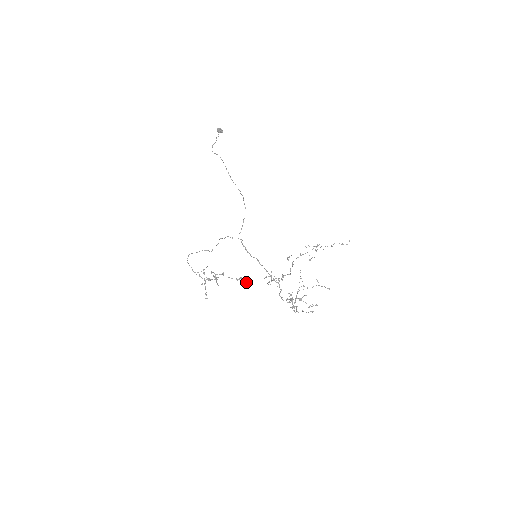
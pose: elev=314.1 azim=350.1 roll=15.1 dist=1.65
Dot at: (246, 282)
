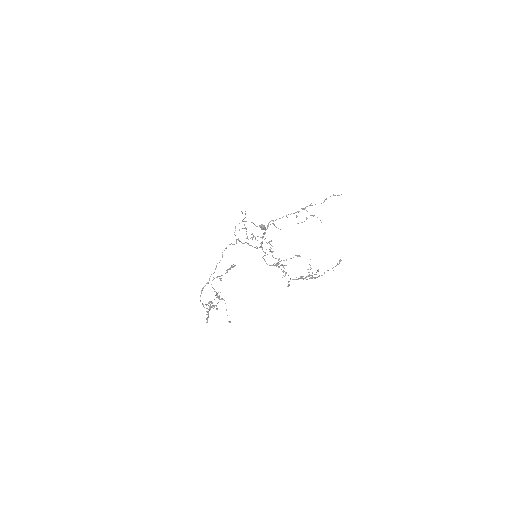
Dot at: occluded
